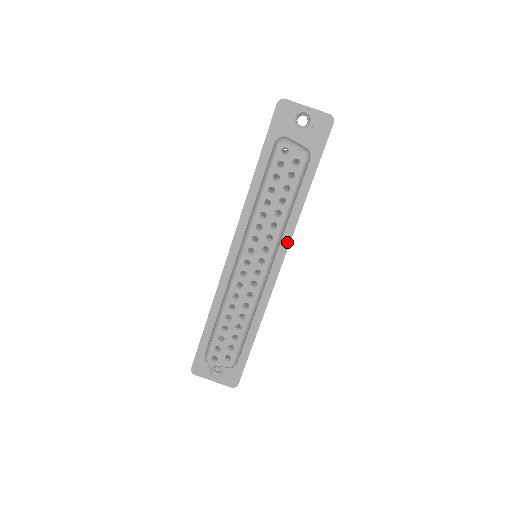
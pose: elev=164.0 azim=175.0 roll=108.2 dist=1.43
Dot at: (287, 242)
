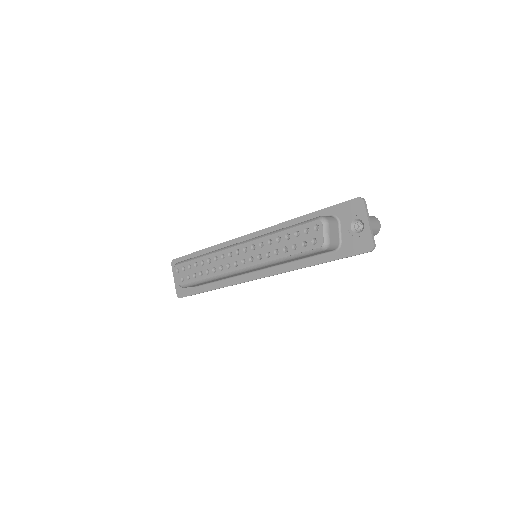
Dot at: (274, 272)
